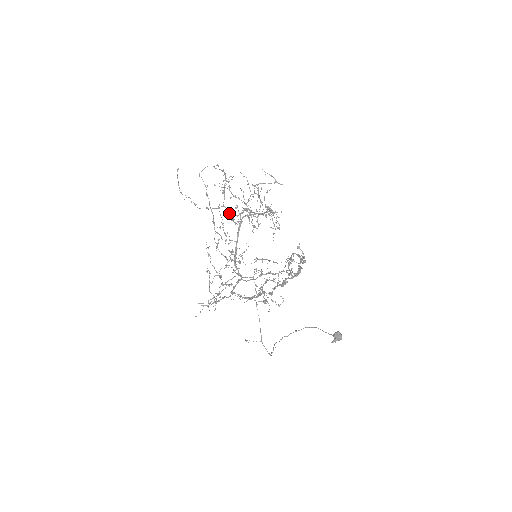
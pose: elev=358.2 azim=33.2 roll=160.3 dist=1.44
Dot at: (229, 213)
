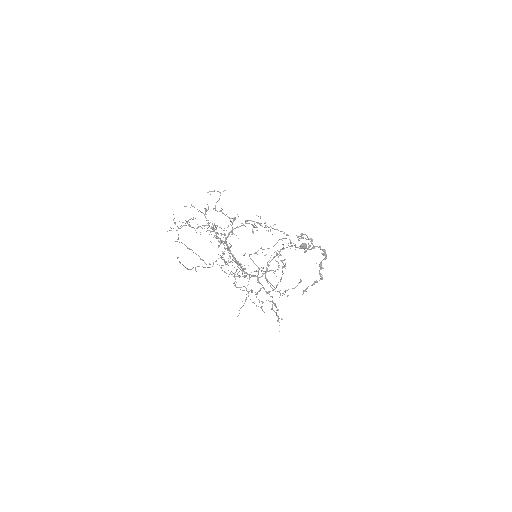
Dot at: occluded
